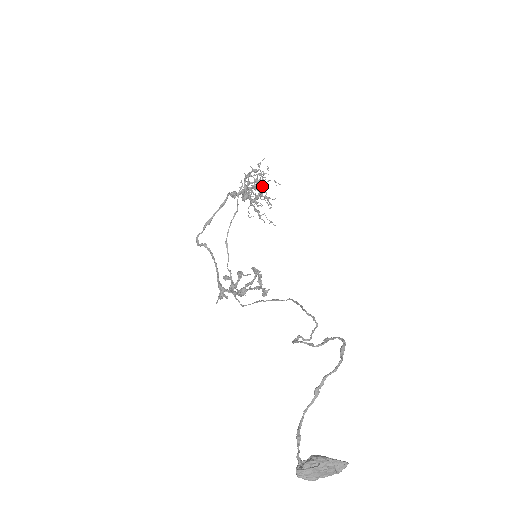
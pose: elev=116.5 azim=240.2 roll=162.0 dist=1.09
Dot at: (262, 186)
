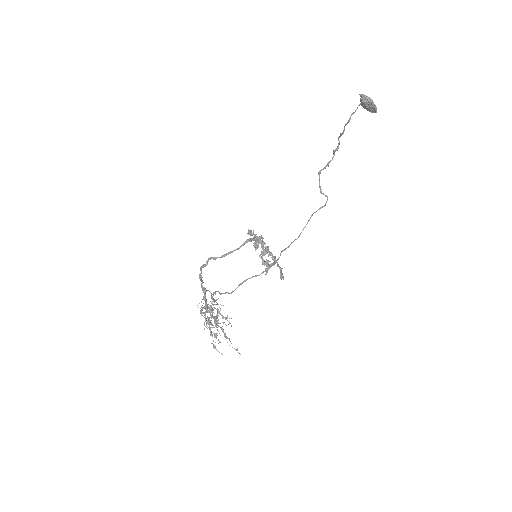
Dot at: occluded
